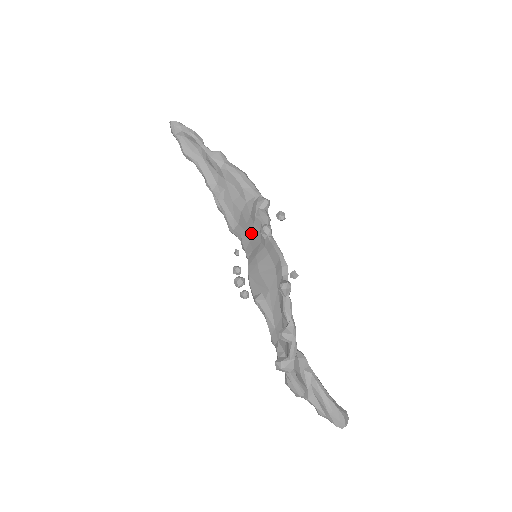
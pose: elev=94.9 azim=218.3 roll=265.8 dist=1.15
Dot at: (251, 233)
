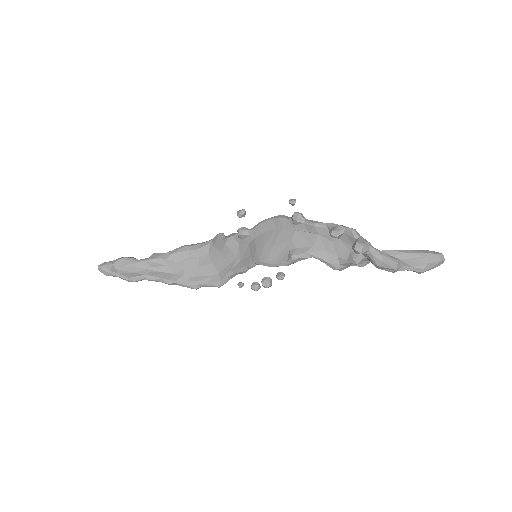
Dot at: (235, 256)
